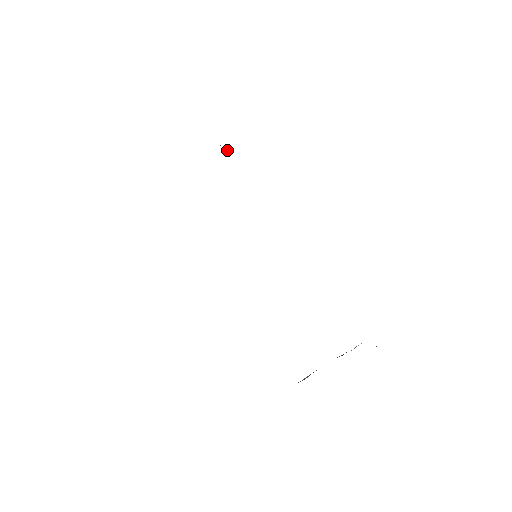
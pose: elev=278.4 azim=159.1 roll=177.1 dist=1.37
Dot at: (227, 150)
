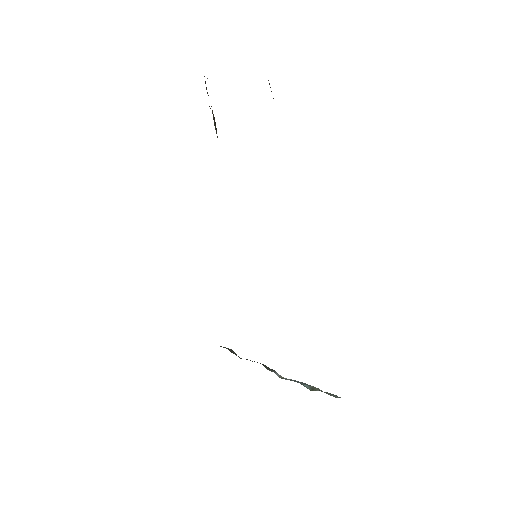
Dot at: occluded
